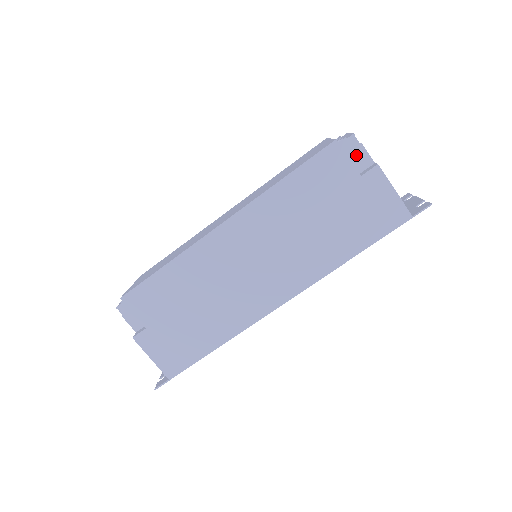
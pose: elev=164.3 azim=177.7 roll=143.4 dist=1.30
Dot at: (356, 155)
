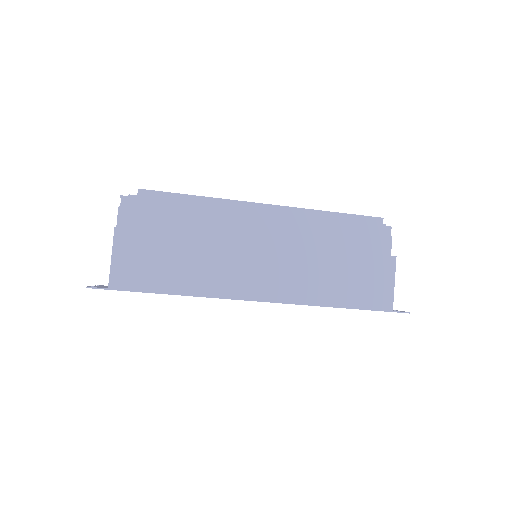
Dot at: (384, 241)
